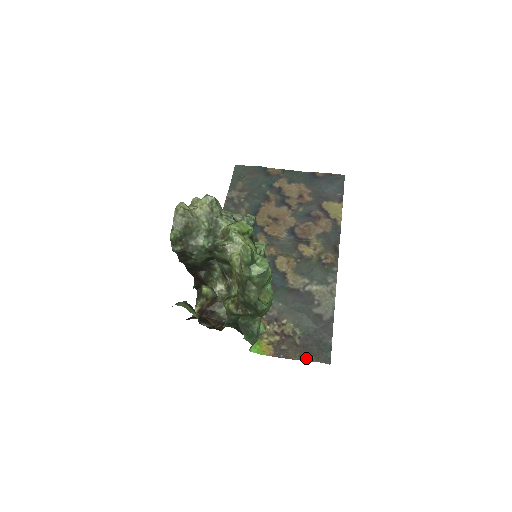
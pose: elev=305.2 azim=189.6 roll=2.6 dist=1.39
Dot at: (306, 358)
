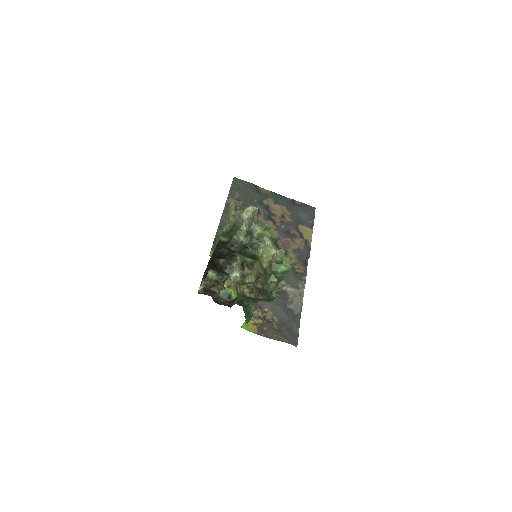
Dot at: (281, 339)
